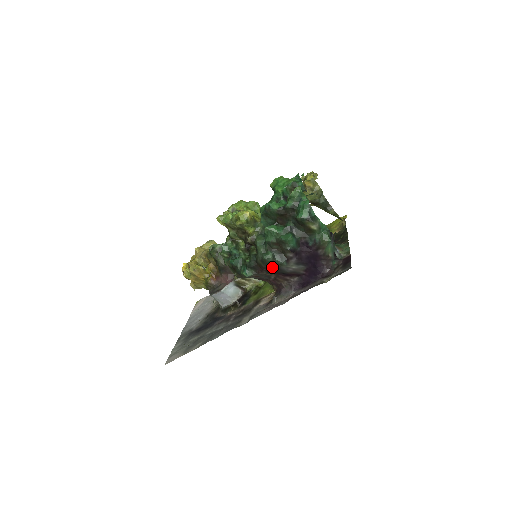
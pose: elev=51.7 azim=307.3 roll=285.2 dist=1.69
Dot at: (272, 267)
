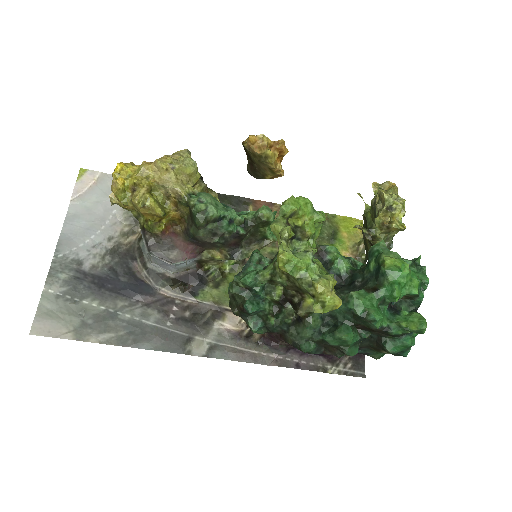
Dot at: occluded
